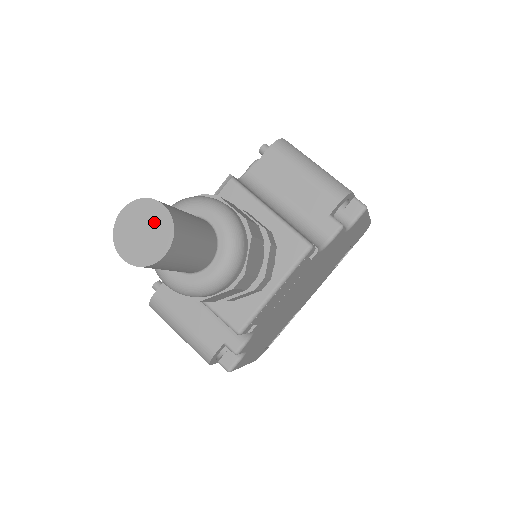
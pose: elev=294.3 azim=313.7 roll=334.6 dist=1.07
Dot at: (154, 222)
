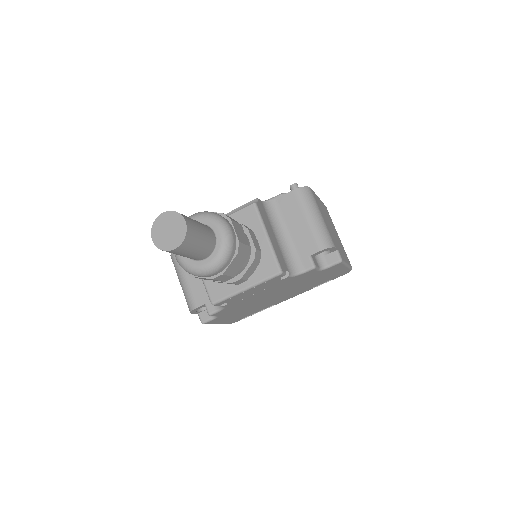
Dot at: (177, 228)
